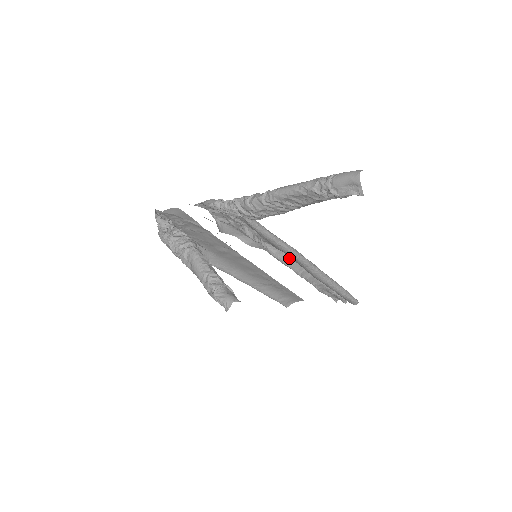
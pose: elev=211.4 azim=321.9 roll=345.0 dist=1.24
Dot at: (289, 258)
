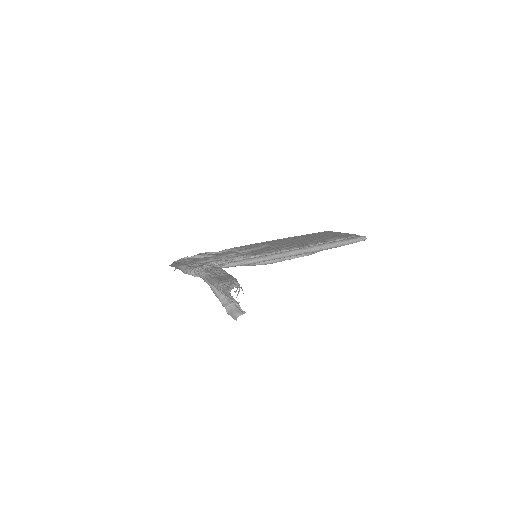
Dot at: occluded
